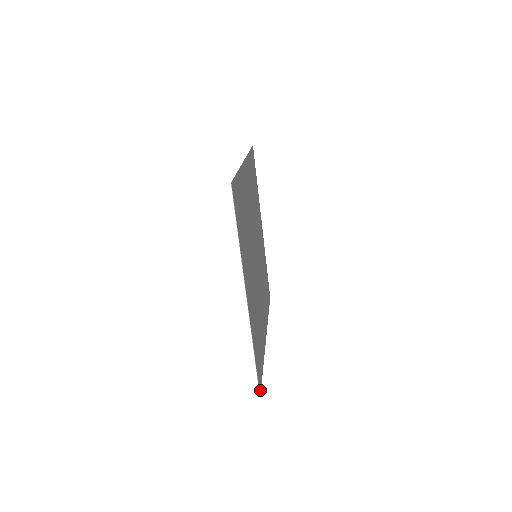
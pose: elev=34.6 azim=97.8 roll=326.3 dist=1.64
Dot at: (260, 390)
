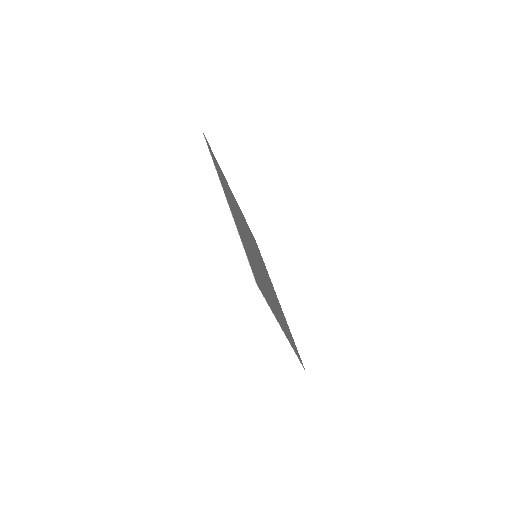
Dot at: (258, 285)
